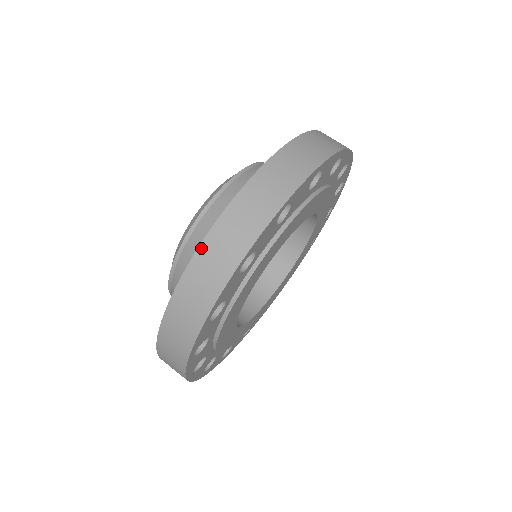
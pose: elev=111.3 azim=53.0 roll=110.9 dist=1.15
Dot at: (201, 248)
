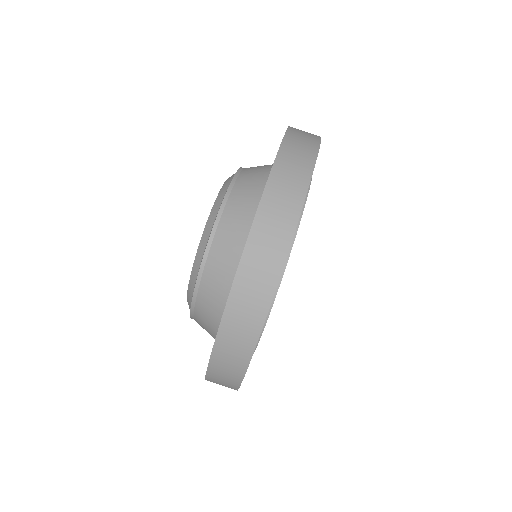
Dot at: (277, 162)
